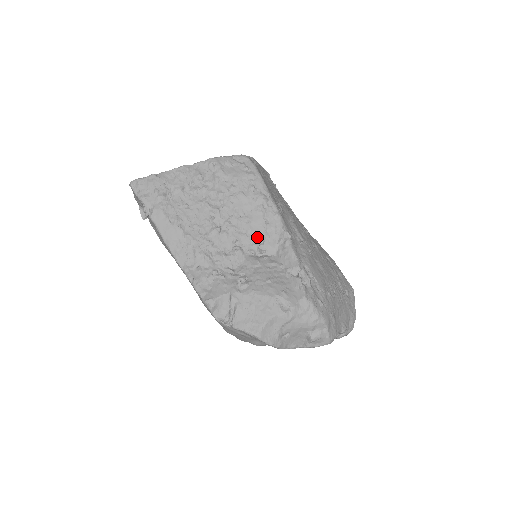
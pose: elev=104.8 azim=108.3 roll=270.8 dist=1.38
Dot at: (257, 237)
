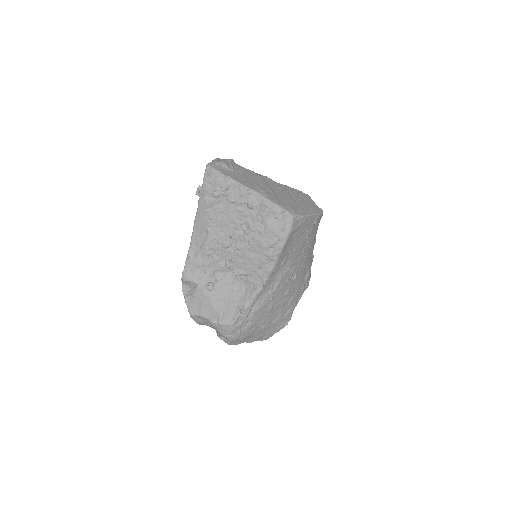
Dot at: (246, 270)
